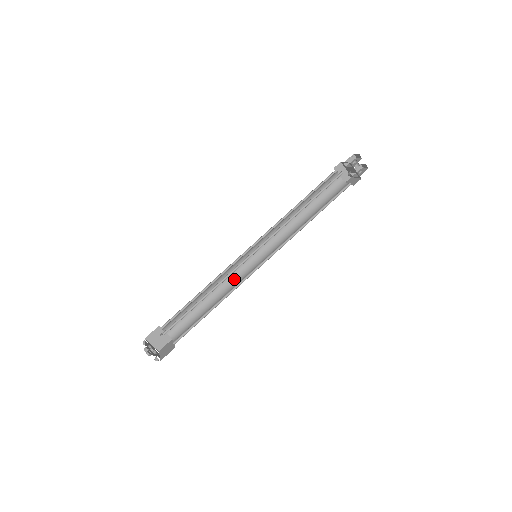
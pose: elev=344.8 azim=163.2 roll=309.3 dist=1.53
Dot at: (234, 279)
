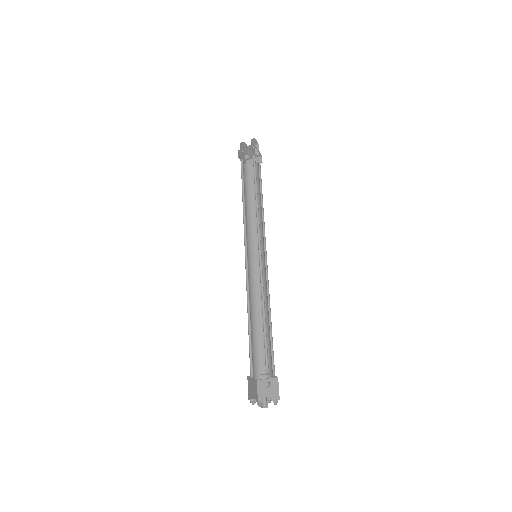
Dot at: (265, 287)
